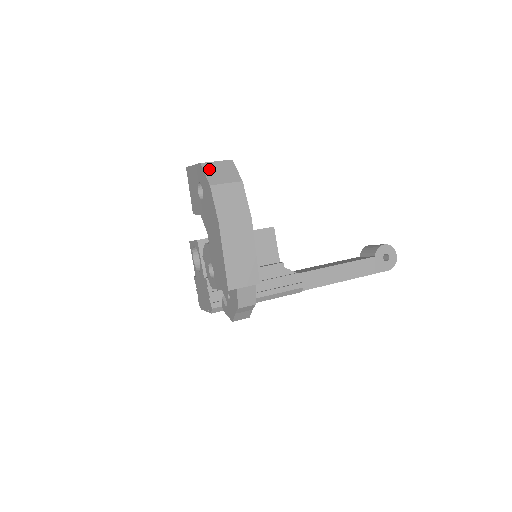
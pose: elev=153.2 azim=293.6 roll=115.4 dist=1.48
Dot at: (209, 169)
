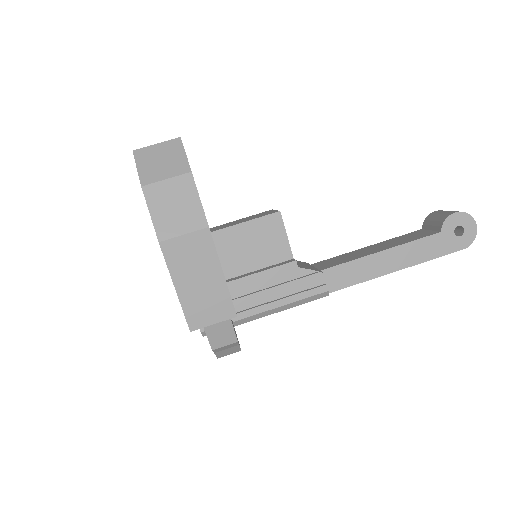
Dot at: (144, 159)
